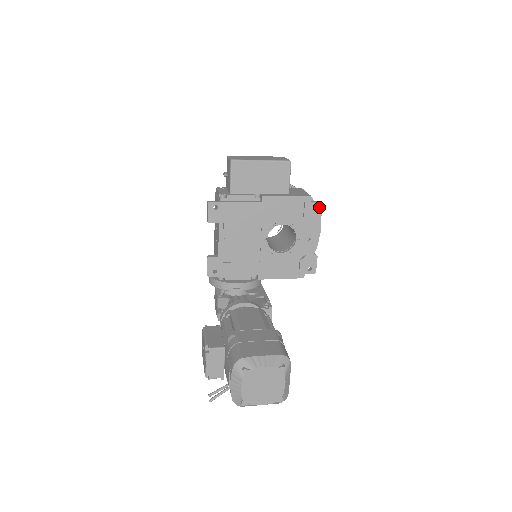
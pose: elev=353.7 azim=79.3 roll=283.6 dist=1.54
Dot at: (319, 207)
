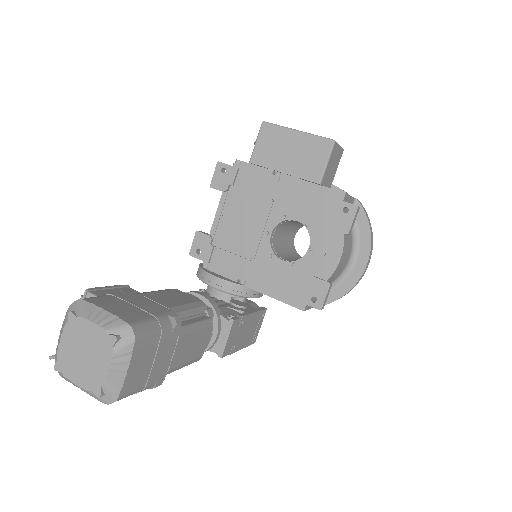
Dot at: (351, 211)
